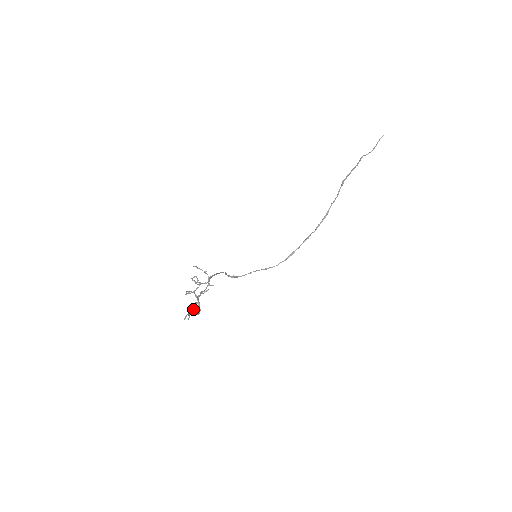
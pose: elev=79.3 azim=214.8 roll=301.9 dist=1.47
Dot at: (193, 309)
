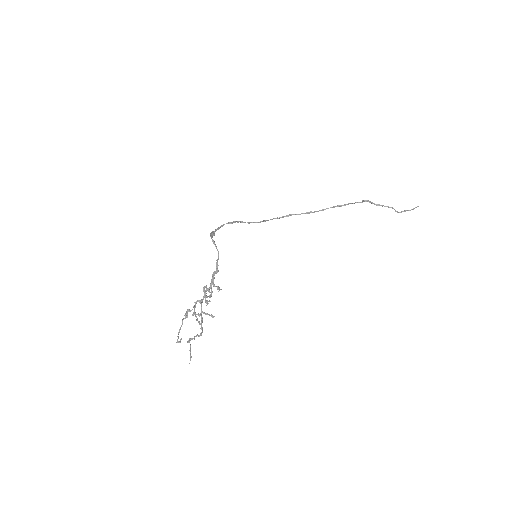
Dot at: occluded
